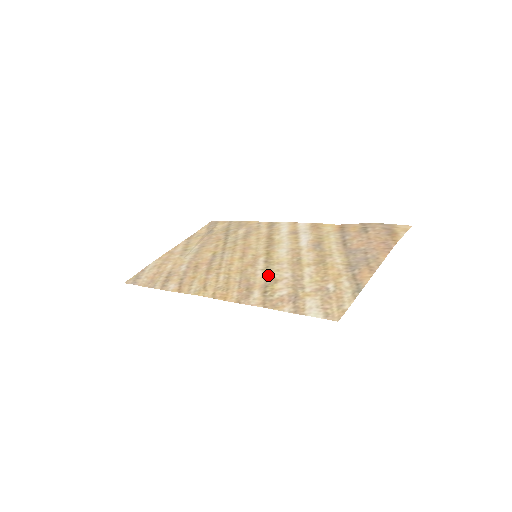
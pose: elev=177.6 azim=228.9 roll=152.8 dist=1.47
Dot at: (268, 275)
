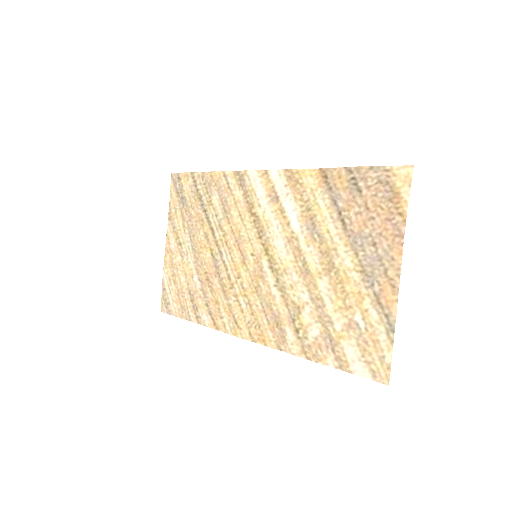
Dot at: (286, 298)
